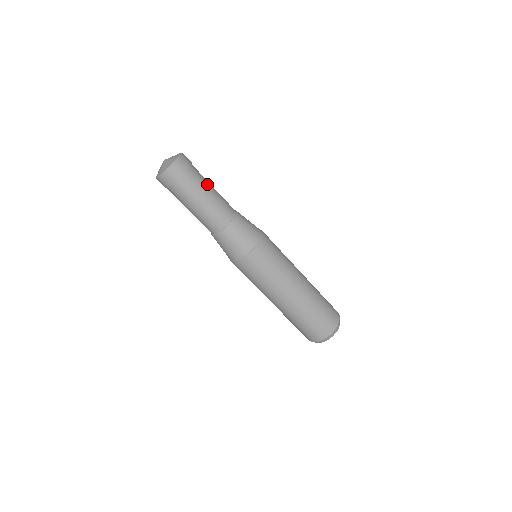
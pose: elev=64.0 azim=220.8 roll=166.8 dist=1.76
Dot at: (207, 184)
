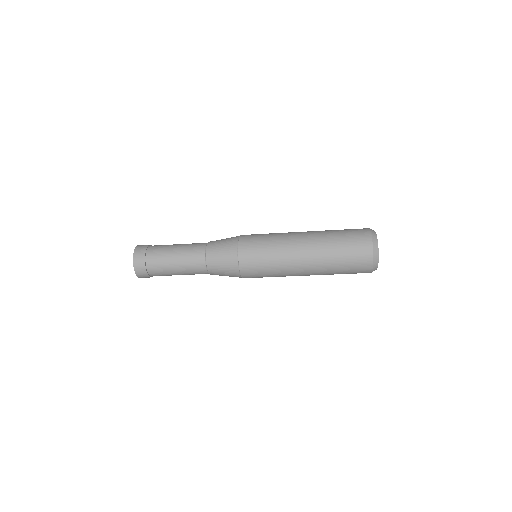
Dot at: (168, 251)
